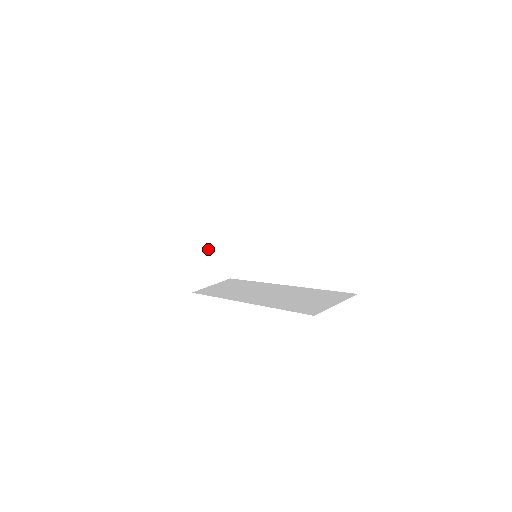
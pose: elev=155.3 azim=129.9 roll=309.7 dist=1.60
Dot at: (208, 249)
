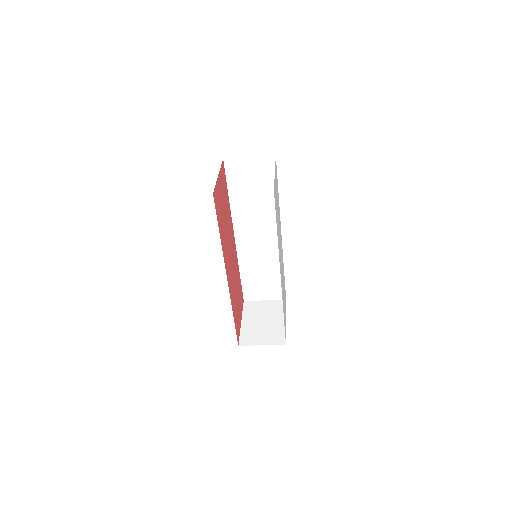
Dot at: (269, 319)
